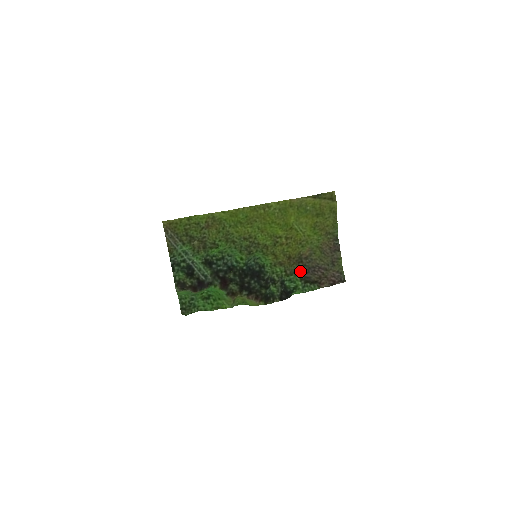
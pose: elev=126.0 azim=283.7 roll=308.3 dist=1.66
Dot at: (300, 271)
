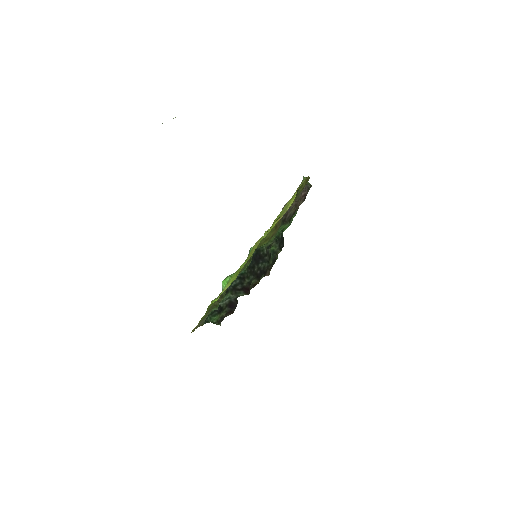
Dot at: (283, 220)
